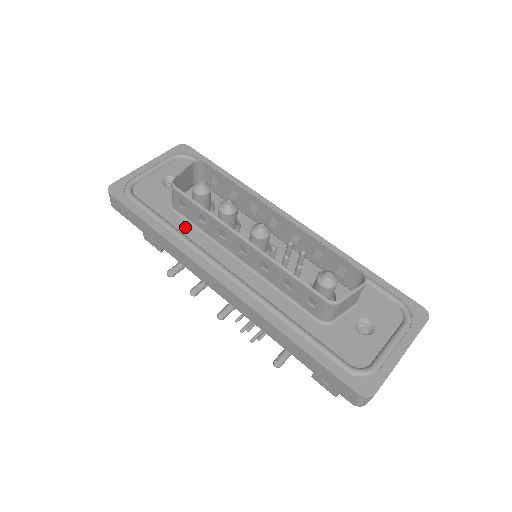
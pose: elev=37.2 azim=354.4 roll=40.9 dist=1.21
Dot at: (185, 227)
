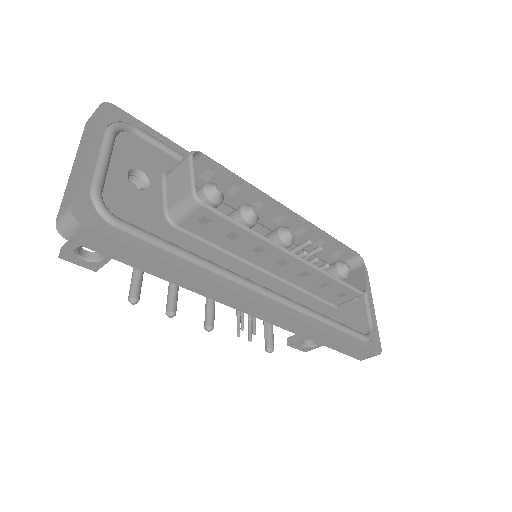
Dot at: (201, 249)
